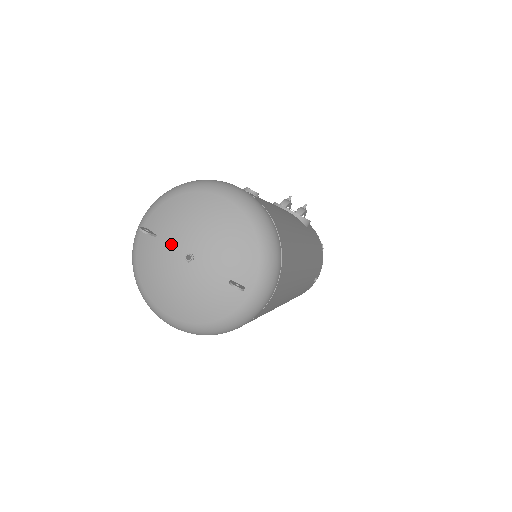
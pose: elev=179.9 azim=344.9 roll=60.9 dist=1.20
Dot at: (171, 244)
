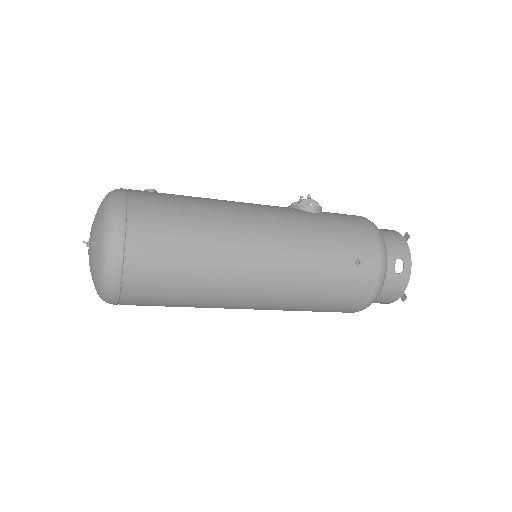
Dot at: occluded
